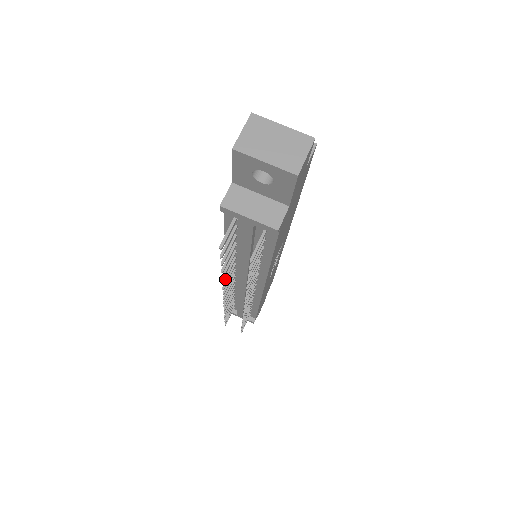
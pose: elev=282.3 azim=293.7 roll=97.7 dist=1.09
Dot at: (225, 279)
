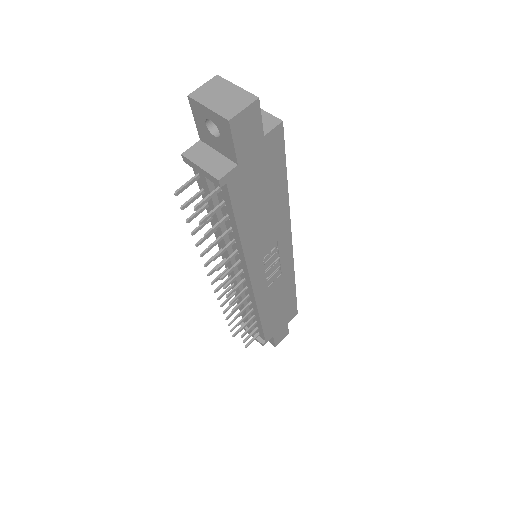
Dot at: (204, 252)
